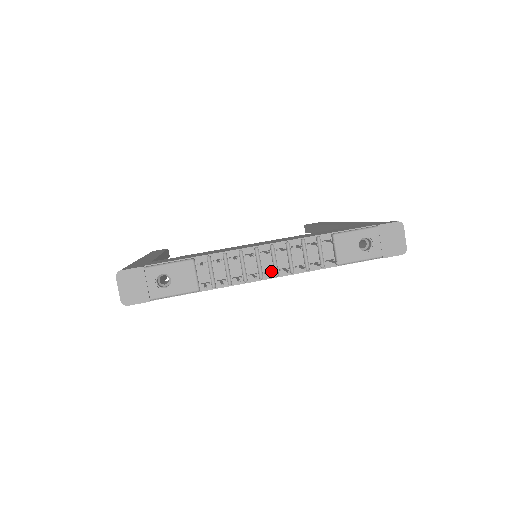
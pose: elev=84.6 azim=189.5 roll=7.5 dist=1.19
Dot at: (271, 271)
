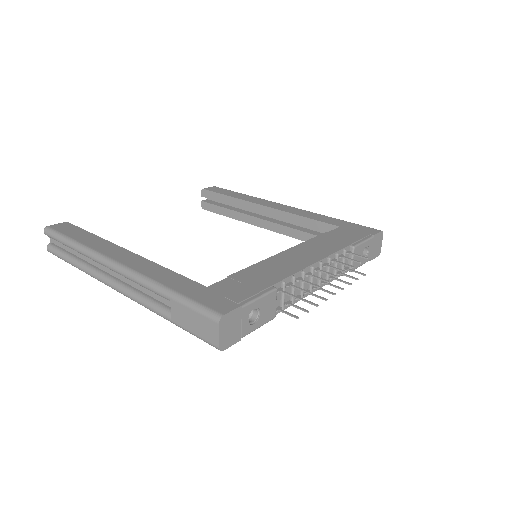
Dot at: occluded
